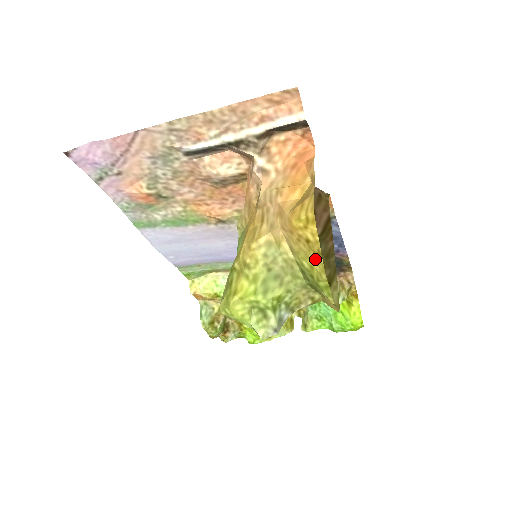
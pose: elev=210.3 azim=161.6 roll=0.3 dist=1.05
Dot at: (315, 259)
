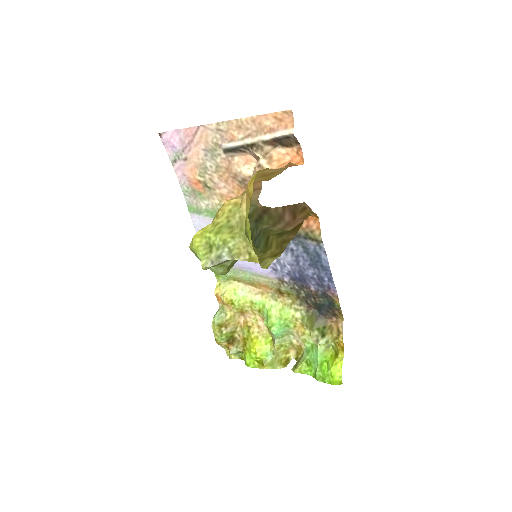
Dot at: (249, 208)
